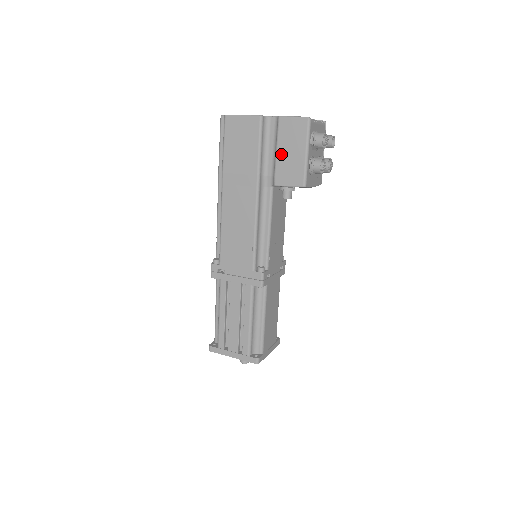
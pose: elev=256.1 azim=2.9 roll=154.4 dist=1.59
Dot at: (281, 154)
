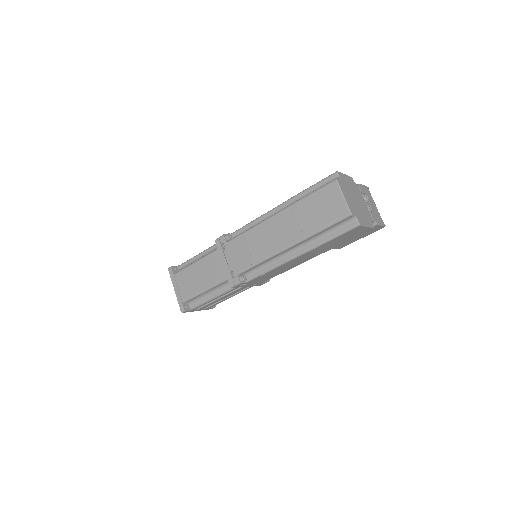
Dot at: occluded
